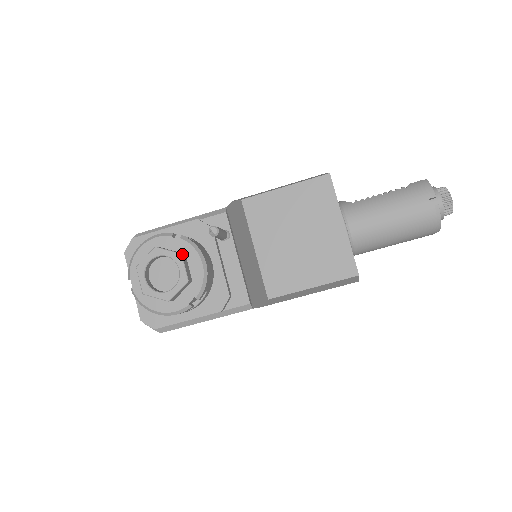
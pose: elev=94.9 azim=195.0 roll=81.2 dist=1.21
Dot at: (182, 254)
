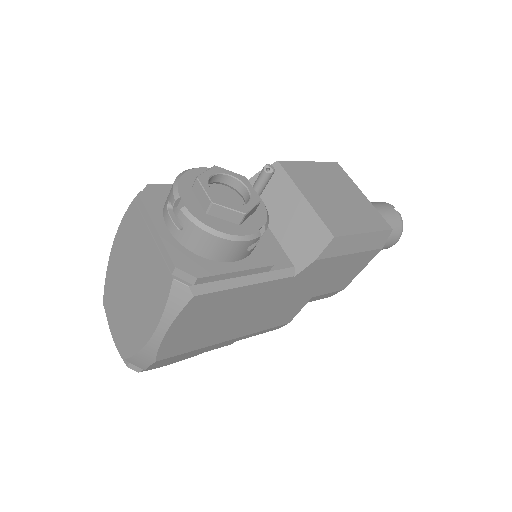
Dot at: (245, 178)
